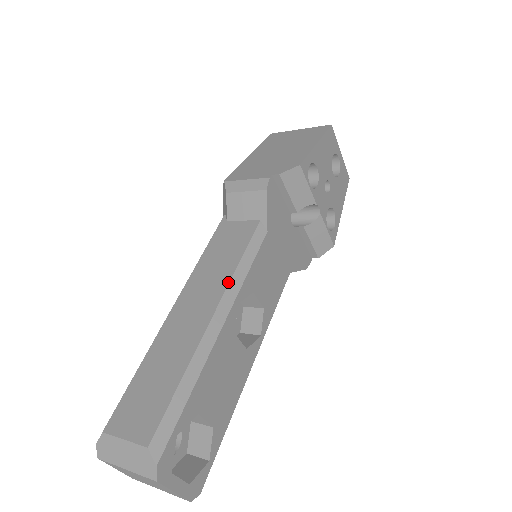
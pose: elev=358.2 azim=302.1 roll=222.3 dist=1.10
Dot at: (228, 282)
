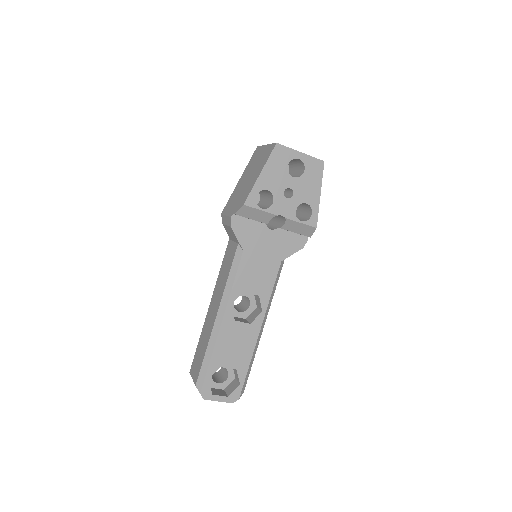
Dot at: (223, 293)
